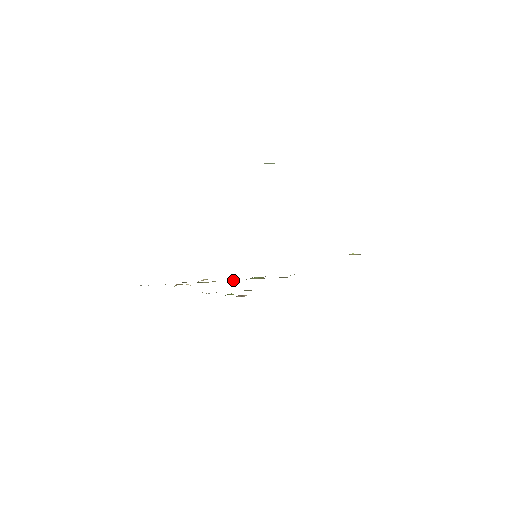
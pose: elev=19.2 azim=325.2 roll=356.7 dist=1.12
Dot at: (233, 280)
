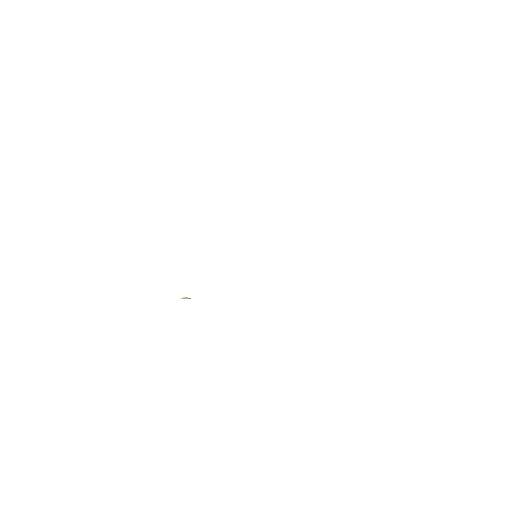
Dot at: occluded
